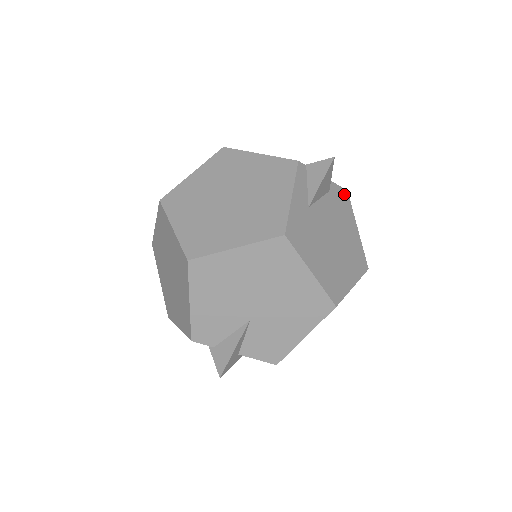
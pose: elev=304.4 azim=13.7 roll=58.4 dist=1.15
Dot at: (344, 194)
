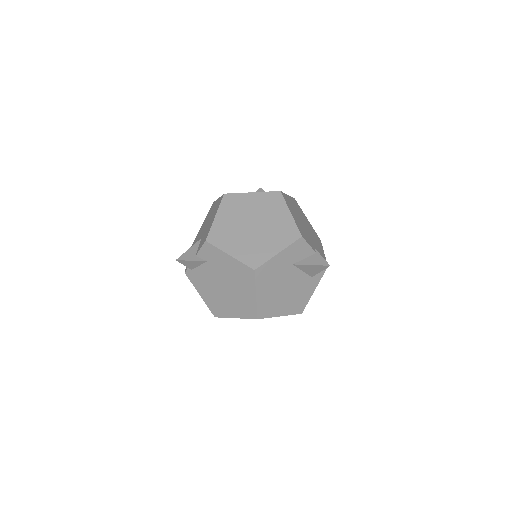
Dot at: occluded
